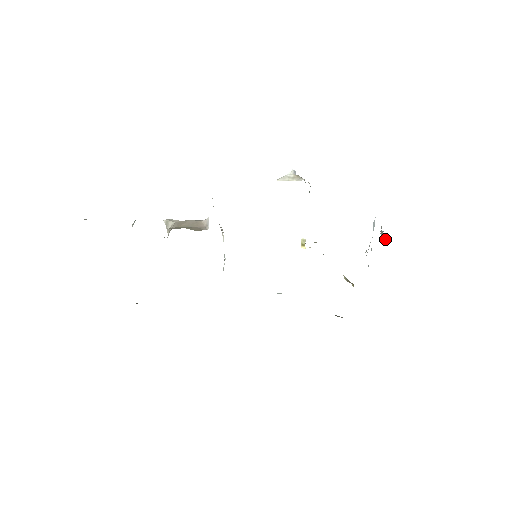
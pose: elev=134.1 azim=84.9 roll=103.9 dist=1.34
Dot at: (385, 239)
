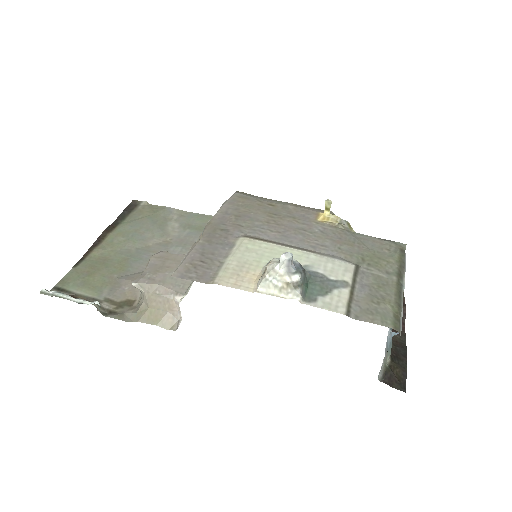
Dot at: (380, 380)
